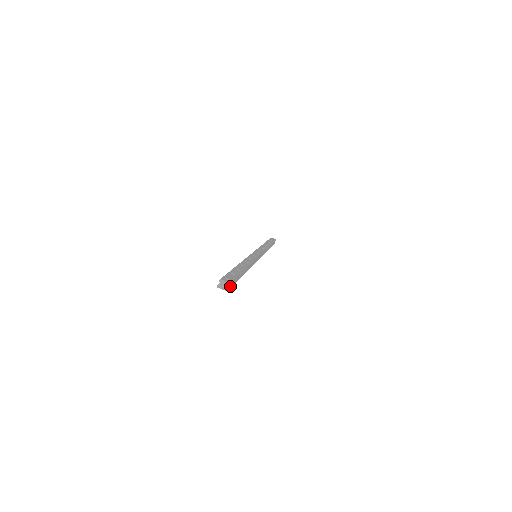
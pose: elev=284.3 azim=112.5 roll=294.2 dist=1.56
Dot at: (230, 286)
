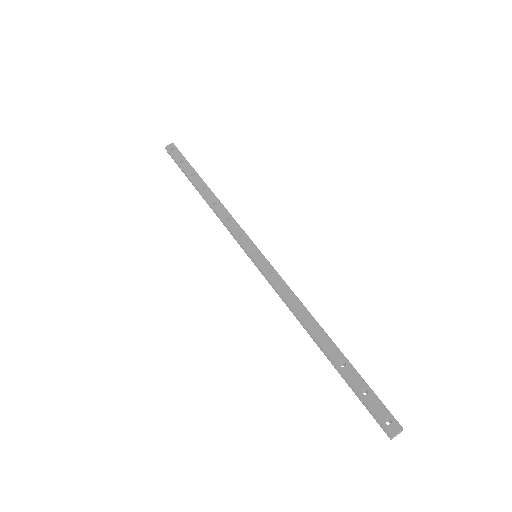
Dot at: (392, 419)
